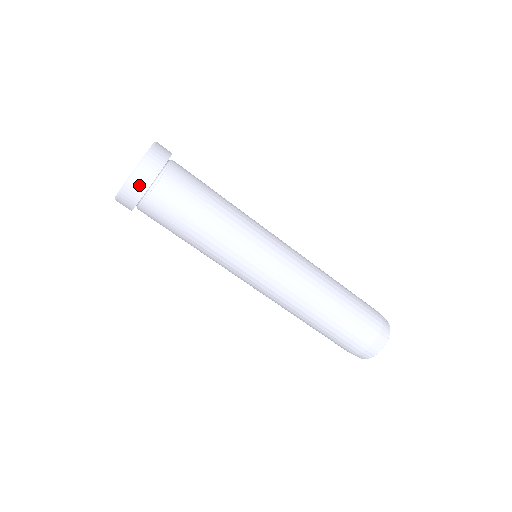
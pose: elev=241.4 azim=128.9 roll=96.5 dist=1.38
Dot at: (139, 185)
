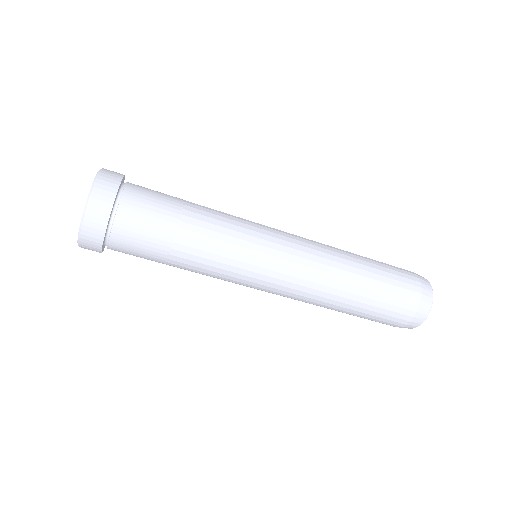
Dot at: (92, 250)
